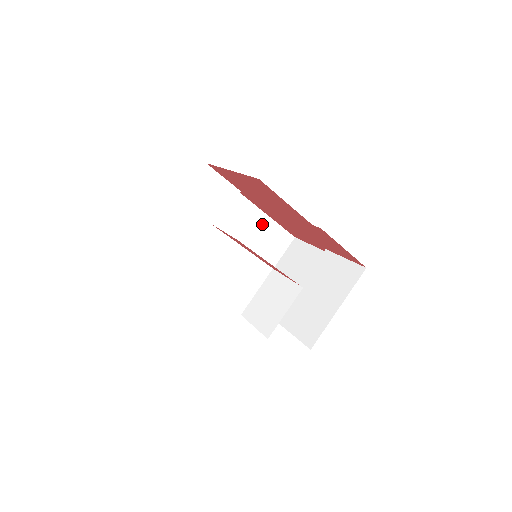
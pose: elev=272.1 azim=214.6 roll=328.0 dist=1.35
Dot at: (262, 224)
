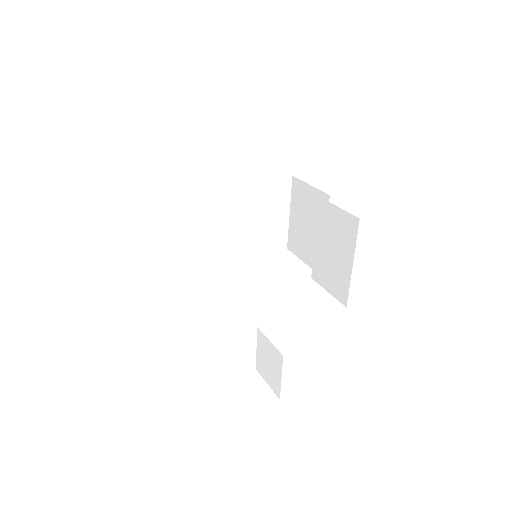
Dot at: (253, 190)
